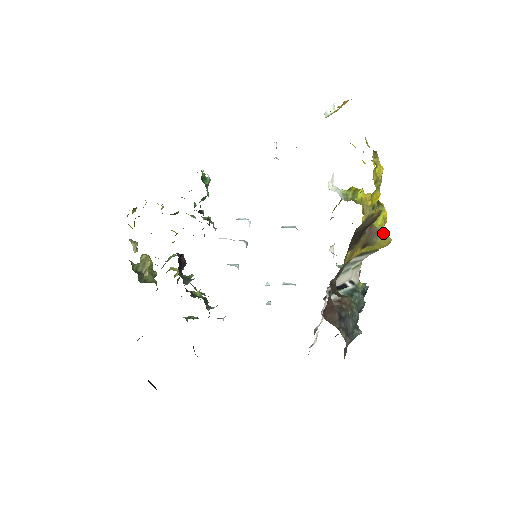
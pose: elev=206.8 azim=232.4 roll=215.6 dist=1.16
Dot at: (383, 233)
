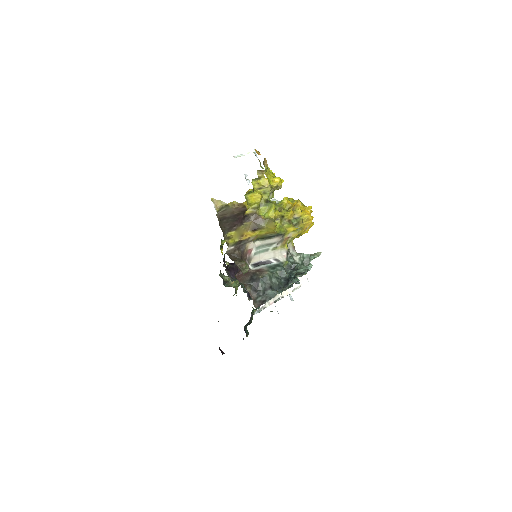
Dot at: (269, 220)
